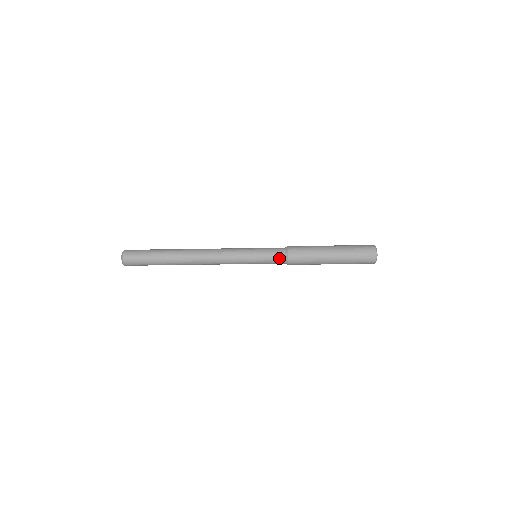
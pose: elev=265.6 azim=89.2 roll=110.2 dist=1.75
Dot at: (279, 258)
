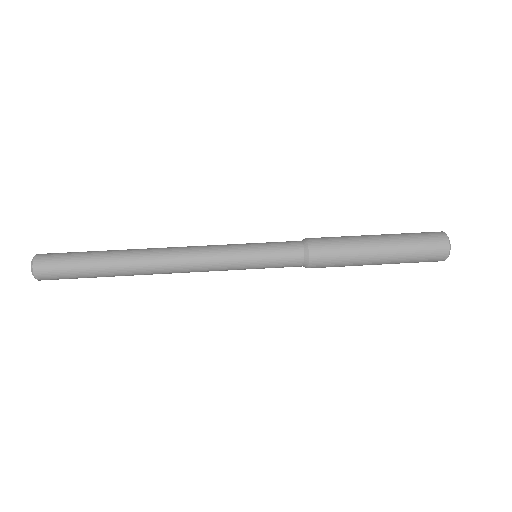
Dot at: (294, 259)
